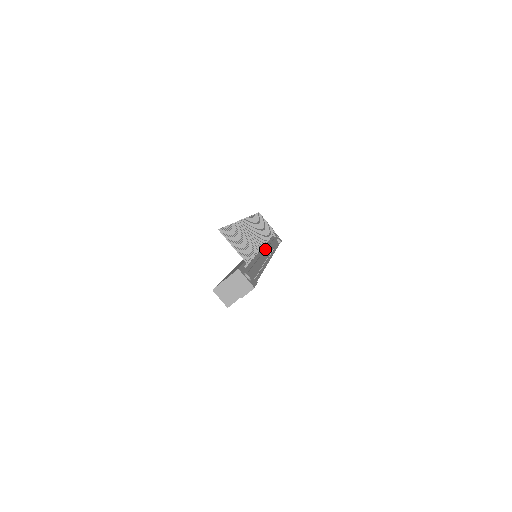
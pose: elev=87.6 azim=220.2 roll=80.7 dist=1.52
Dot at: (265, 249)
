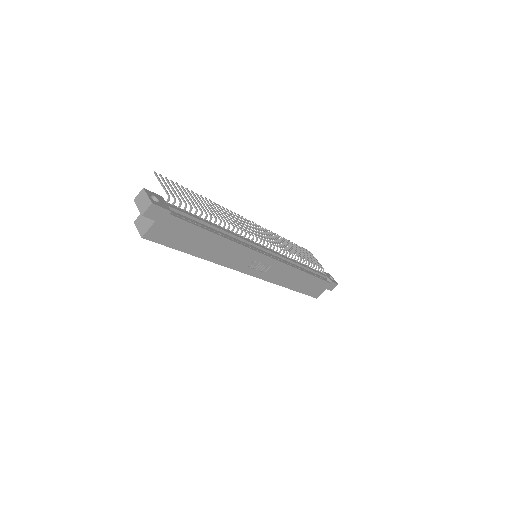
Dot at: occluded
